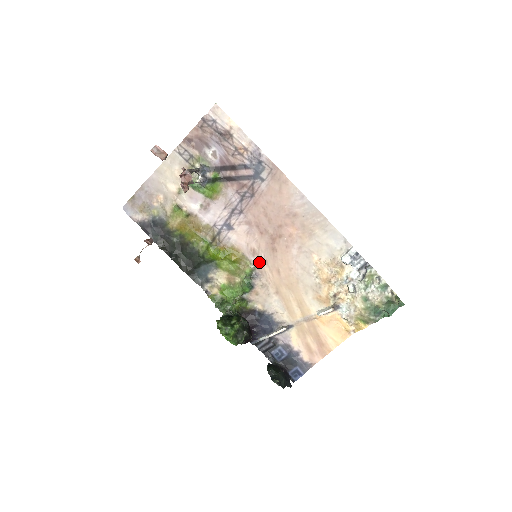
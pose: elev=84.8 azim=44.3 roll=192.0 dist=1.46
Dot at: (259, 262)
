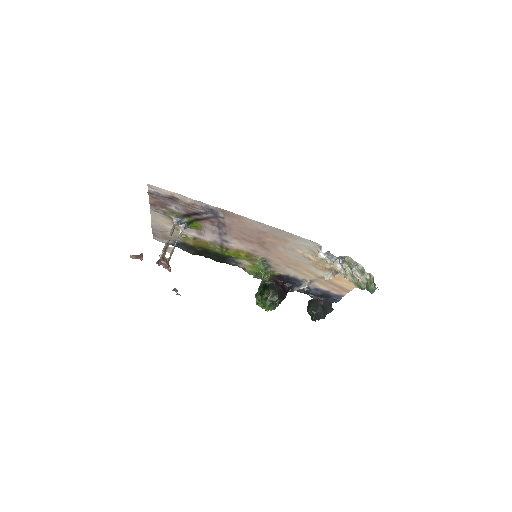
Dot at: (262, 255)
